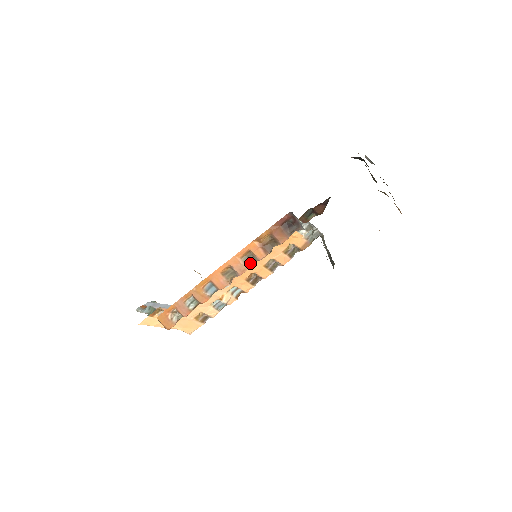
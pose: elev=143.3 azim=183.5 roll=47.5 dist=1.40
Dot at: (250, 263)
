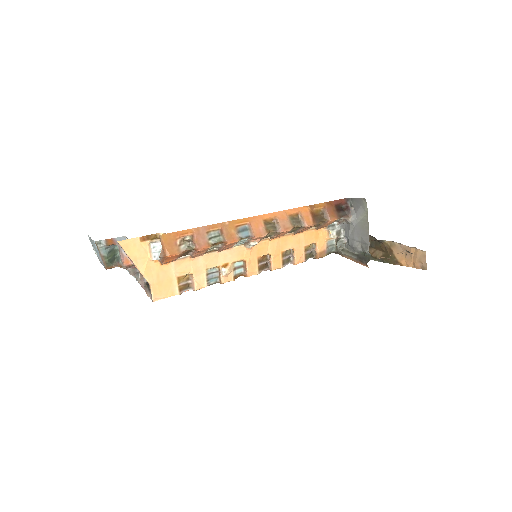
Dot at: (294, 225)
